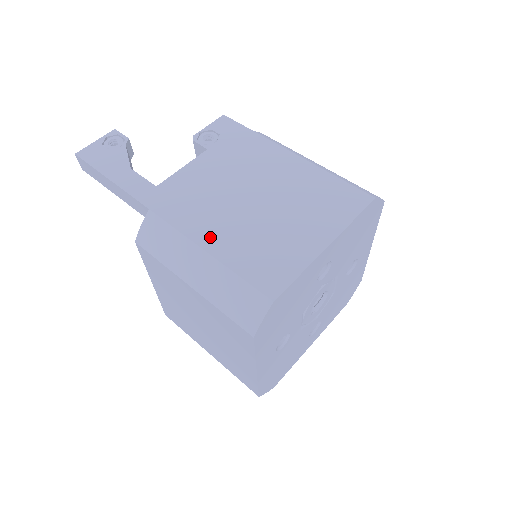
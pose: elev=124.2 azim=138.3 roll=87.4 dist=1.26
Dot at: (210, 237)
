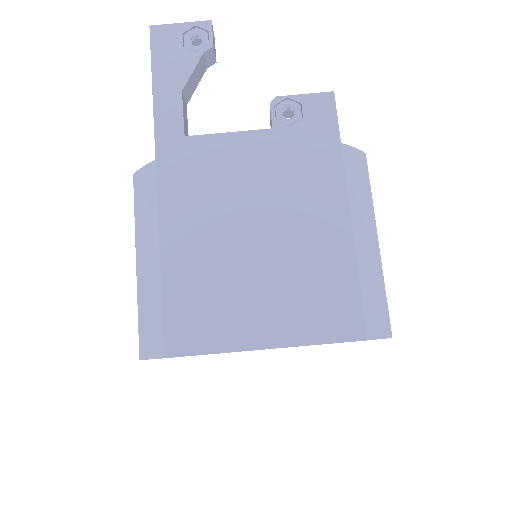
Dot at: (177, 242)
